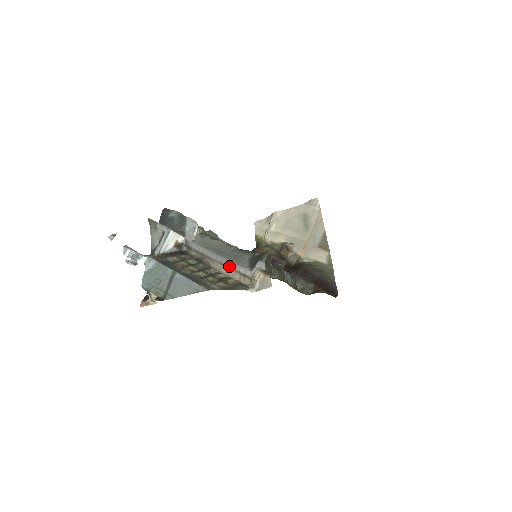
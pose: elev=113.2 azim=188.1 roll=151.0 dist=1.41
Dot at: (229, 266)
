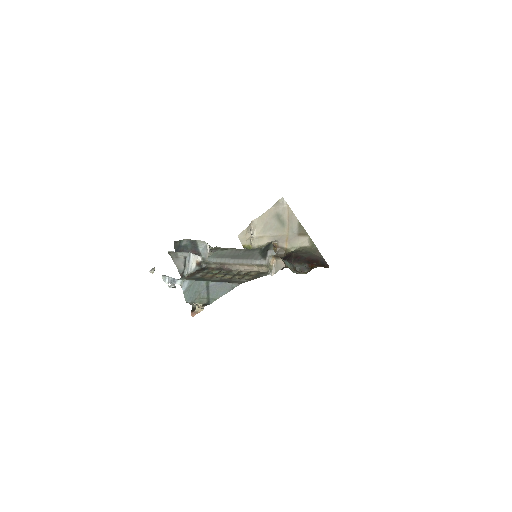
Dot at: (246, 263)
